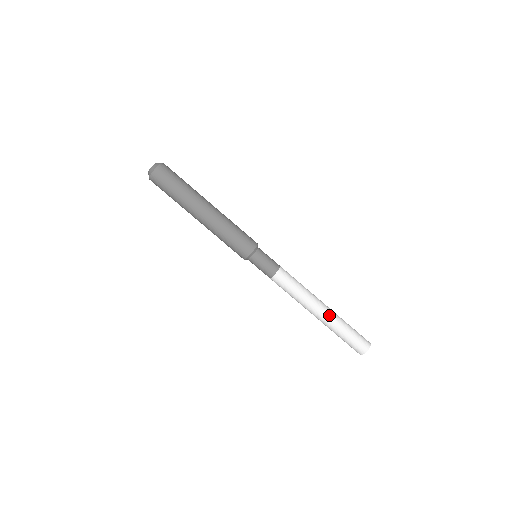
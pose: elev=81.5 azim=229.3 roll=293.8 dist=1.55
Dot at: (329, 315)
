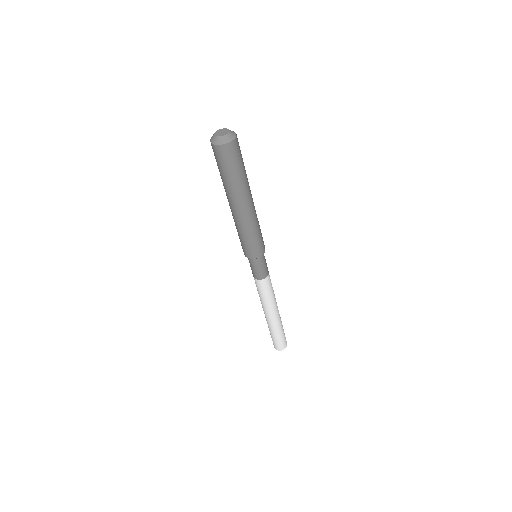
Dot at: (273, 322)
